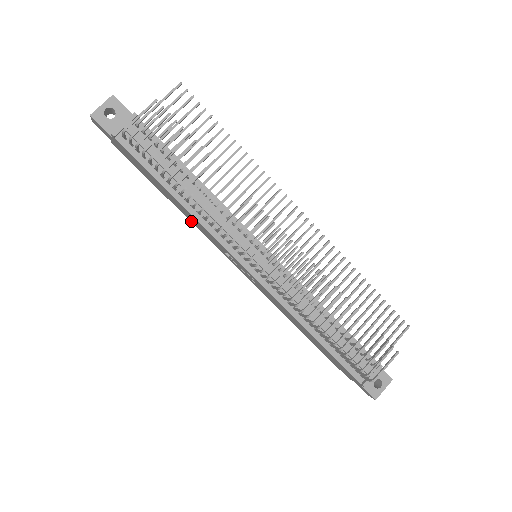
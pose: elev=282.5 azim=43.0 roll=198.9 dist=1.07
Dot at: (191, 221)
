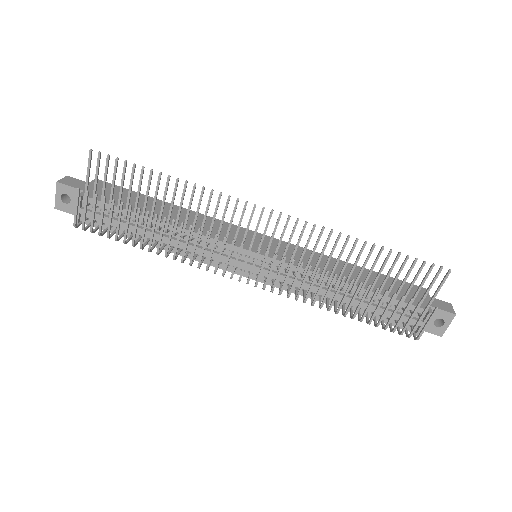
Dot at: occluded
